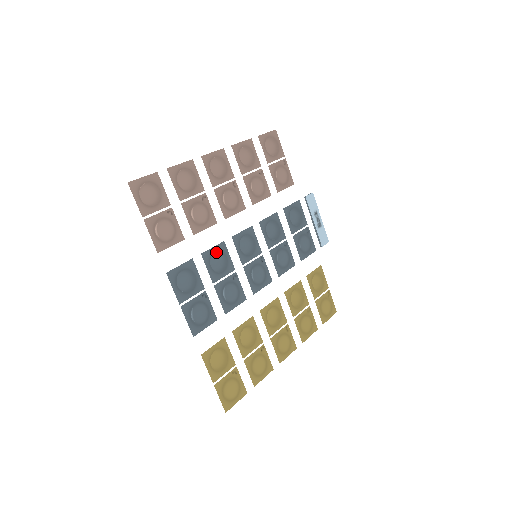
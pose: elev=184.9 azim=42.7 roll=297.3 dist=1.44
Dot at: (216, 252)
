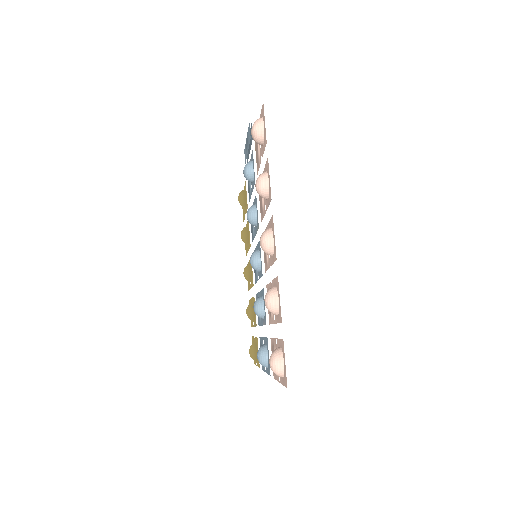
Dot at: (261, 303)
